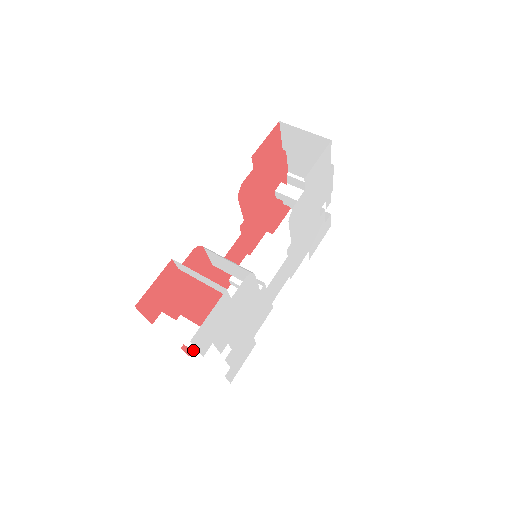
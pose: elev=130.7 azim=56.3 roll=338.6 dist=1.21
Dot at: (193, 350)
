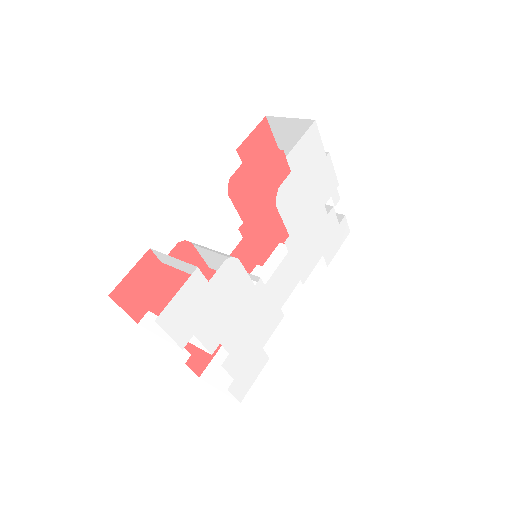
Dot at: (173, 344)
